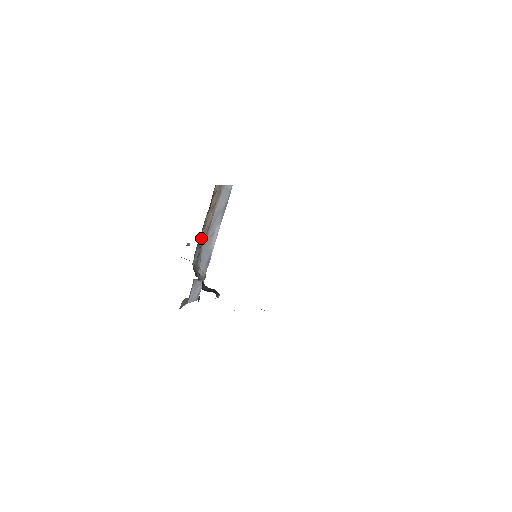
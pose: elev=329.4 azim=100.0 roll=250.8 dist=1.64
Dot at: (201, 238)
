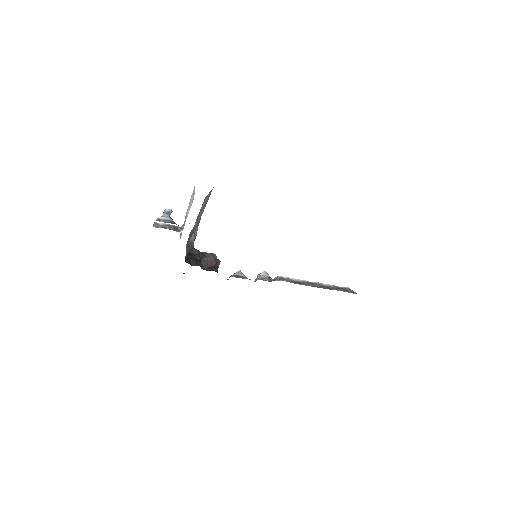
Dot at: (188, 243)
